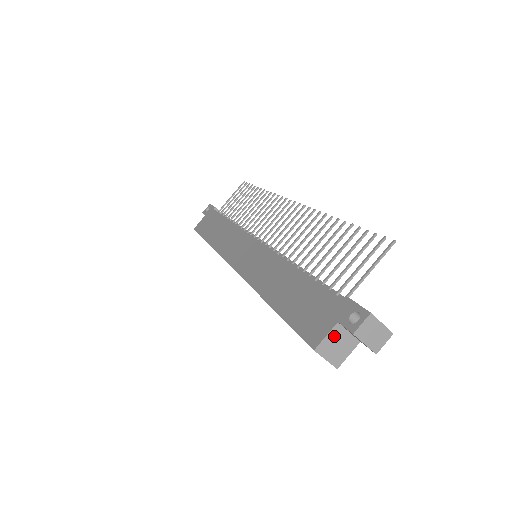
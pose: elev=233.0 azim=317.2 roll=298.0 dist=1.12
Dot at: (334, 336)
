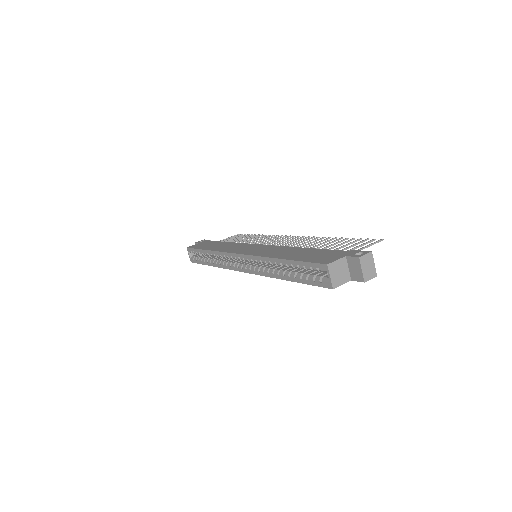
Dot at: (340, 264)
